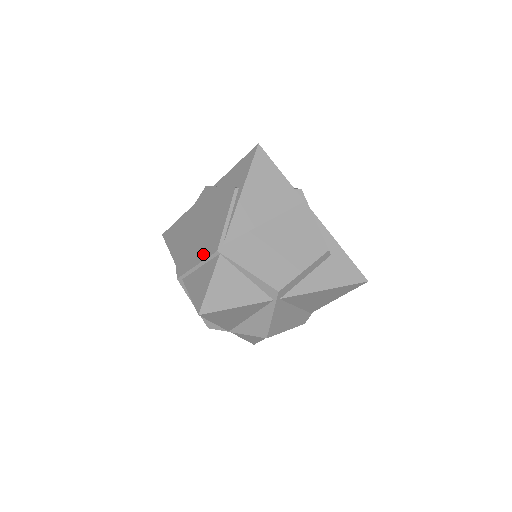
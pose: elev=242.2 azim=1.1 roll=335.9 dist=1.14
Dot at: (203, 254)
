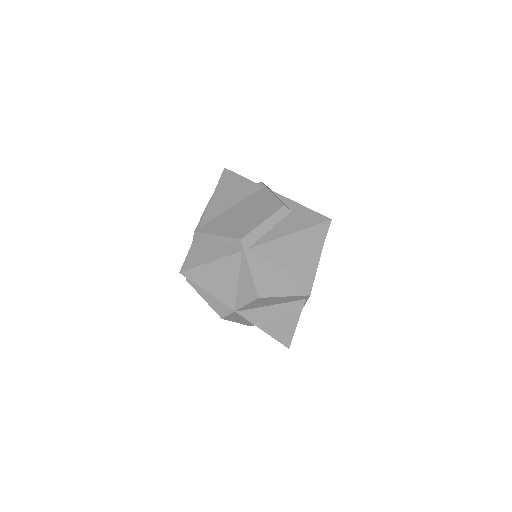
Dot at: occluded
